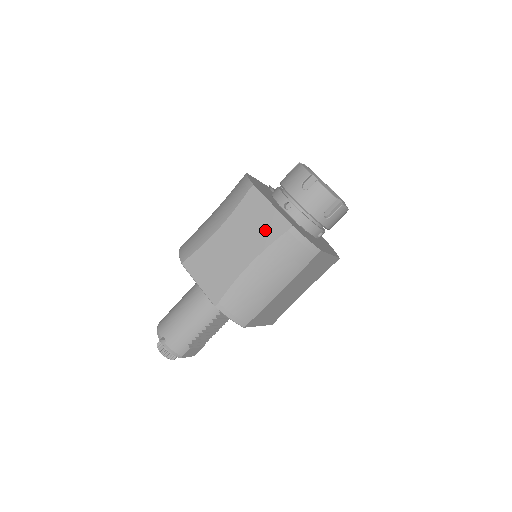
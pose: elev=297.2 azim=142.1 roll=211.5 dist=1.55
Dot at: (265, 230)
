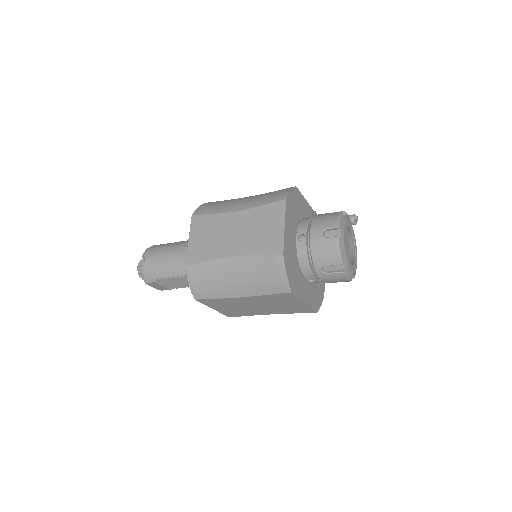
Dot at: (263, 241)
